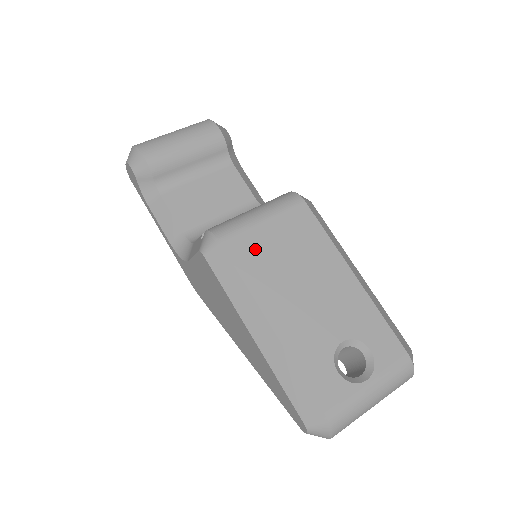
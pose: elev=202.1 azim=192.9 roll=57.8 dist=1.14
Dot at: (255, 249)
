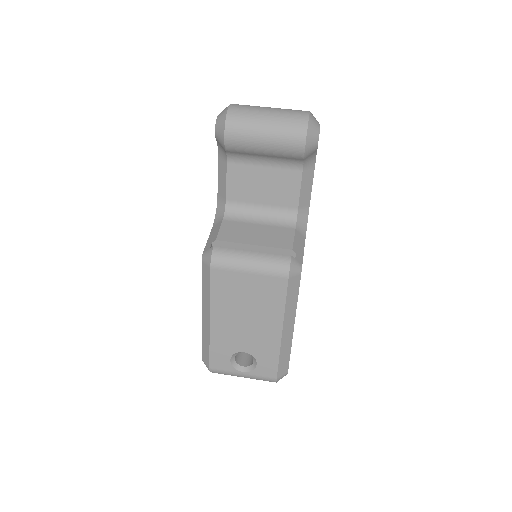
Dot at: (230, 284)
